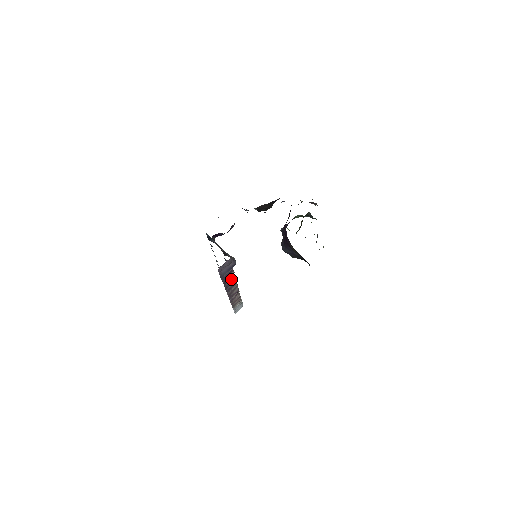
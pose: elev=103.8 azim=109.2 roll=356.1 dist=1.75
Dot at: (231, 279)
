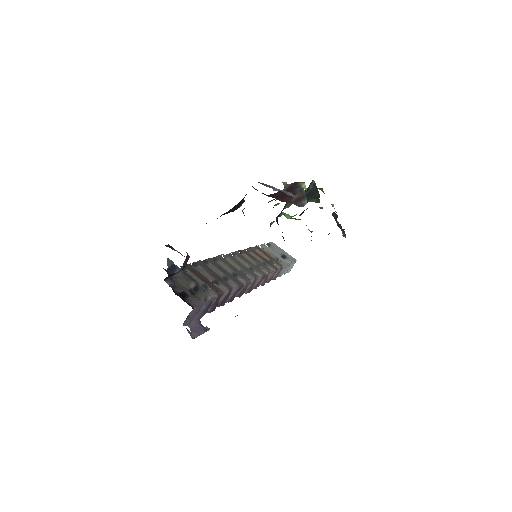
Dot at: (231, 293)
